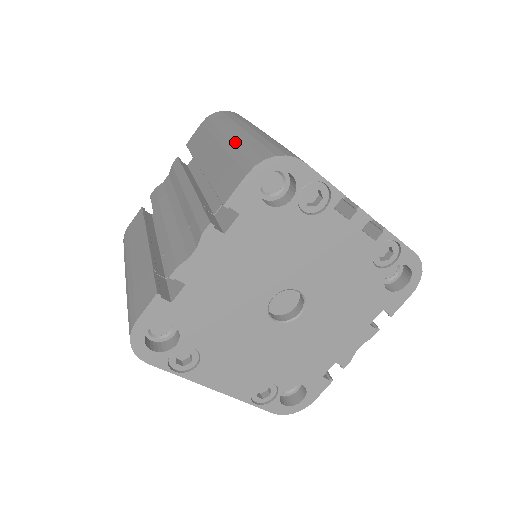
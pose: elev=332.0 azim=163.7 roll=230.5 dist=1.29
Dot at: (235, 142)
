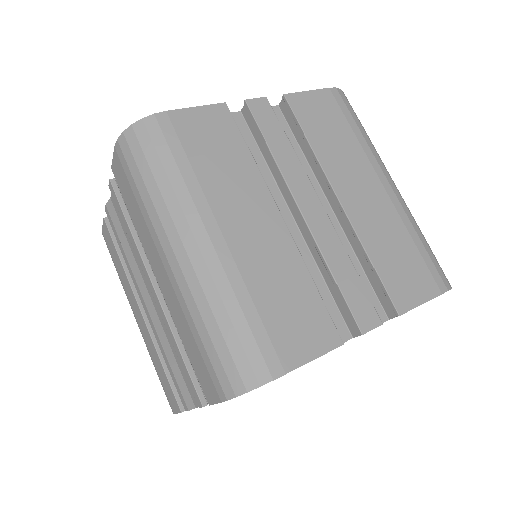
Dot at: (186, 301)
